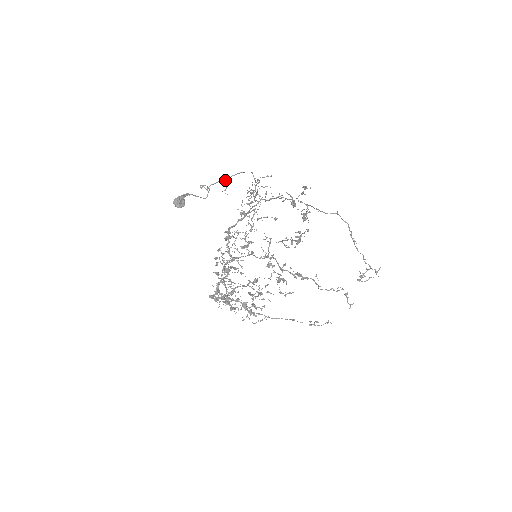
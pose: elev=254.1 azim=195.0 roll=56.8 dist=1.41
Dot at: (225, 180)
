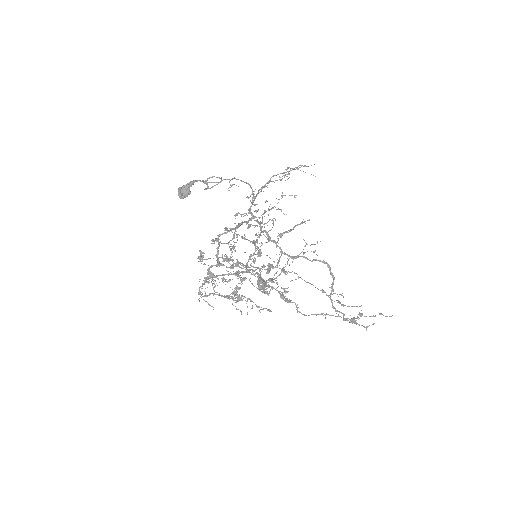
Dot at: (228, 179)
